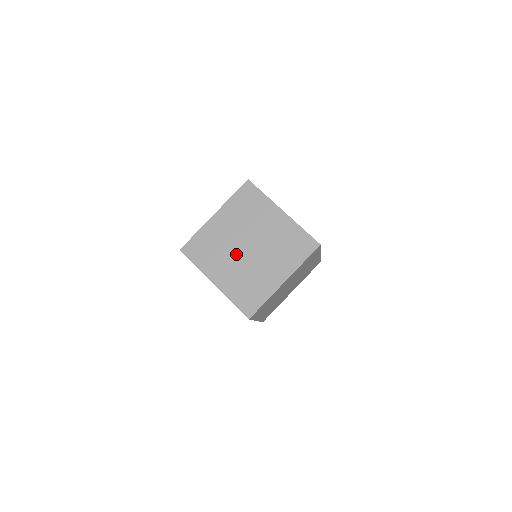
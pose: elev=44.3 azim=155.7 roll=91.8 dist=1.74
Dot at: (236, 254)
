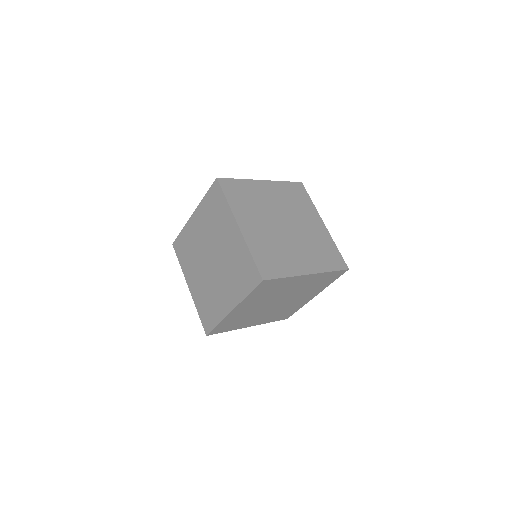
Dot at: (271, 221)
